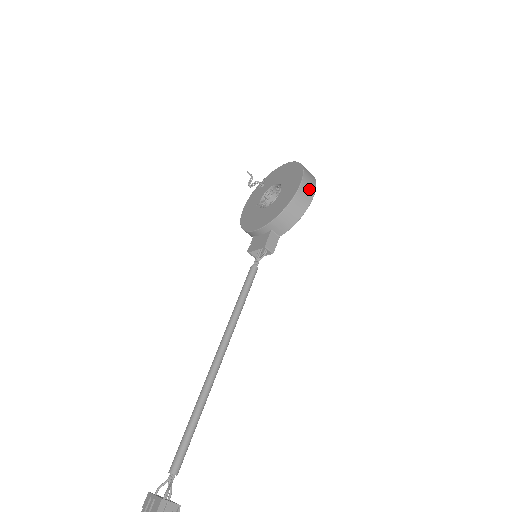
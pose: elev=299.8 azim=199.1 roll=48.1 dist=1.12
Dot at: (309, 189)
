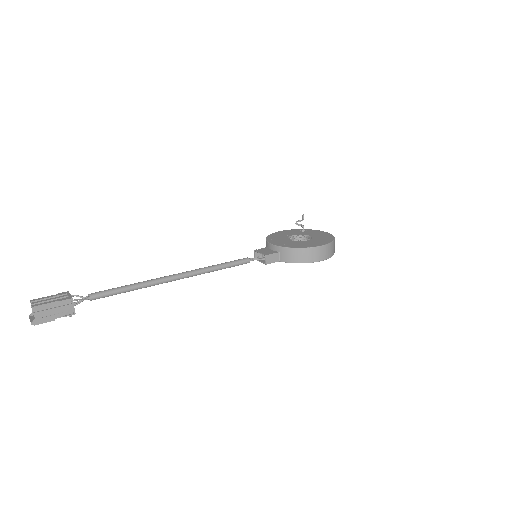
Dot at: (323, 254)
